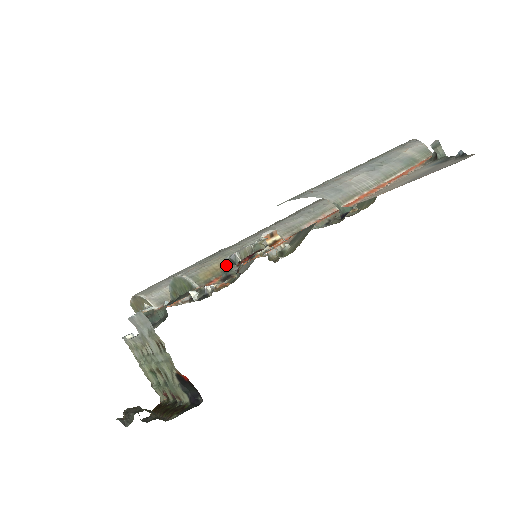
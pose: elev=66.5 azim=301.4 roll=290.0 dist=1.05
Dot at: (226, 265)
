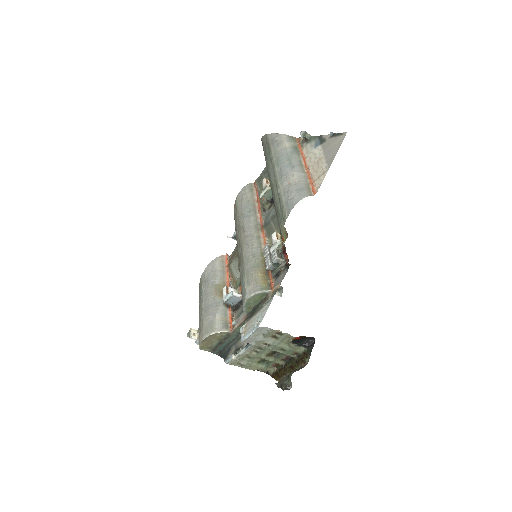
Dot at: (270, 269)
